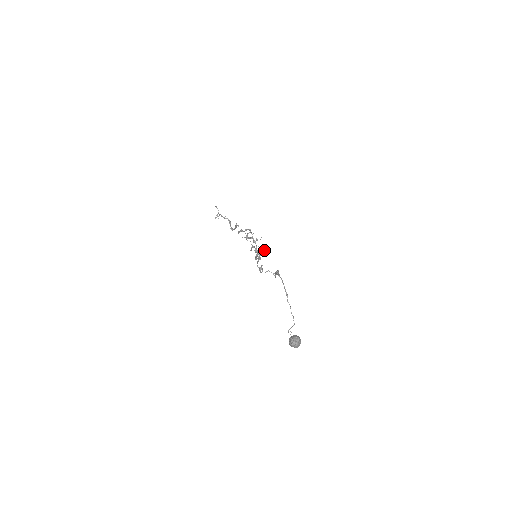
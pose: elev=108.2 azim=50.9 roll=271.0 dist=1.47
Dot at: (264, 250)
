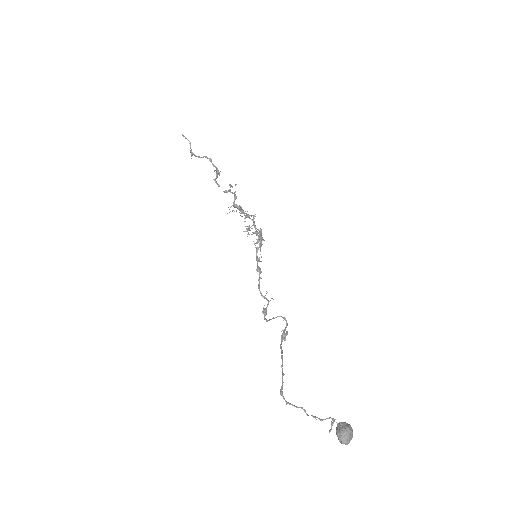
Dot at: (262, 240)
